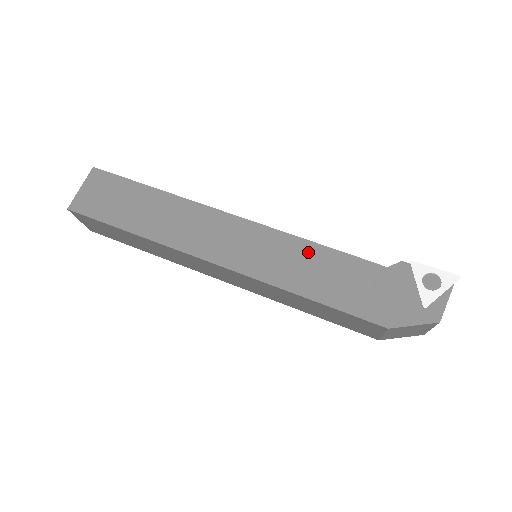
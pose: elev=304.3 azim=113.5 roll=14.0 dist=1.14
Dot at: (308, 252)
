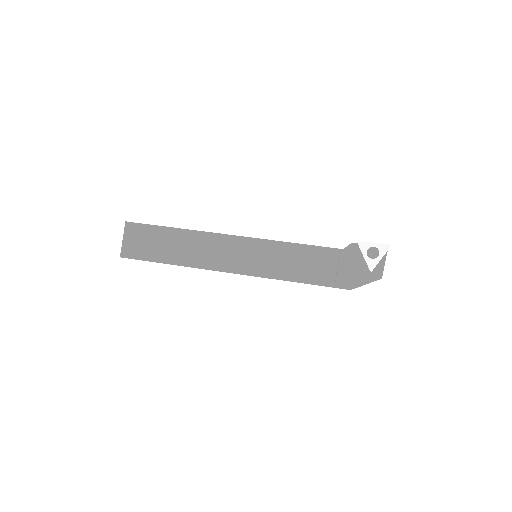
Dot at: (290, 251)
